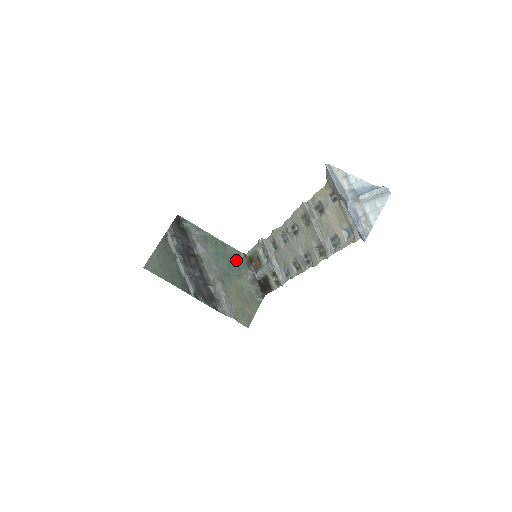
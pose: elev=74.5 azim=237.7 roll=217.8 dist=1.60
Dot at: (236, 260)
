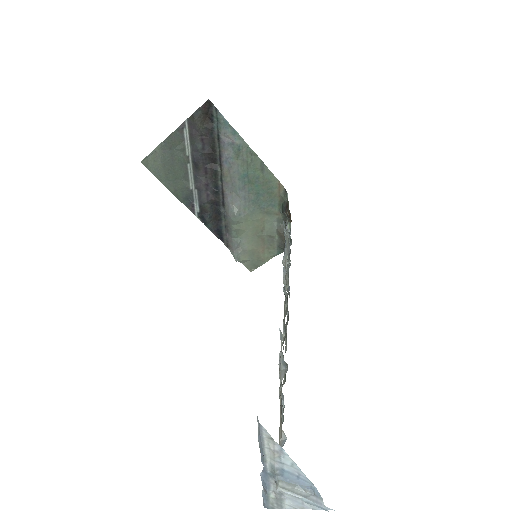
Dot at: (271, 193)
